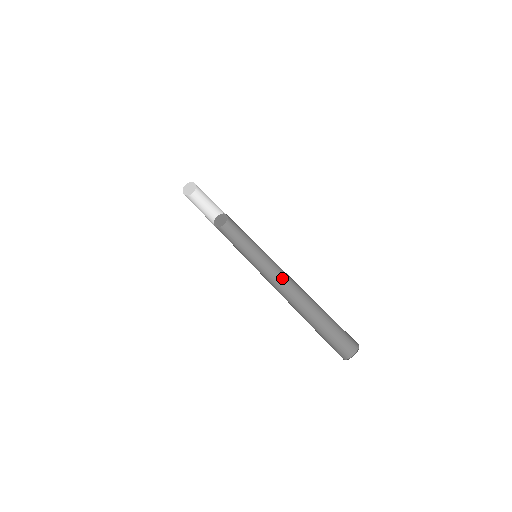
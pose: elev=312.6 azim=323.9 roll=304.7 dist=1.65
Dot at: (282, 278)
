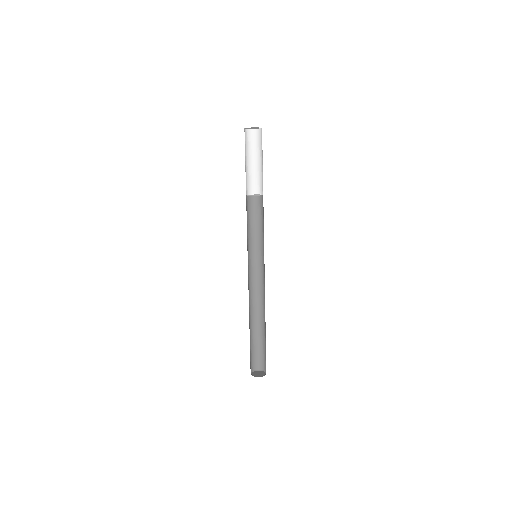
Dot at: (256, 285)
